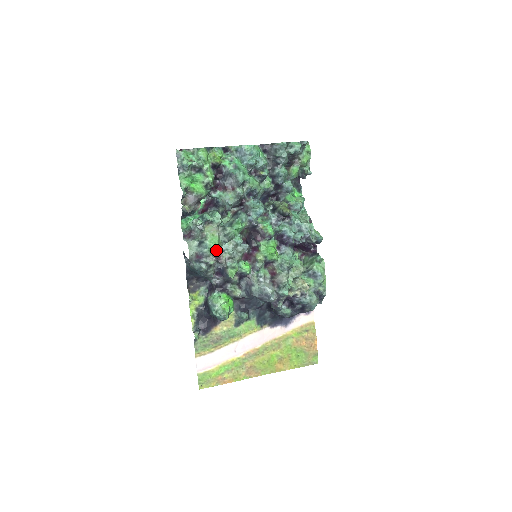
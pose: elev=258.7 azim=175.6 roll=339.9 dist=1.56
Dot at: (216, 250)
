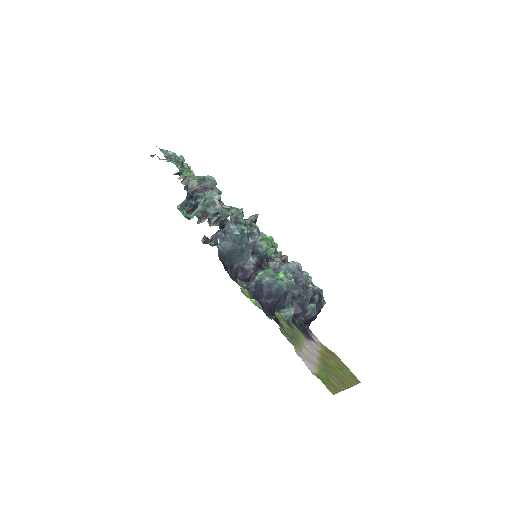
Dot at: occluded
